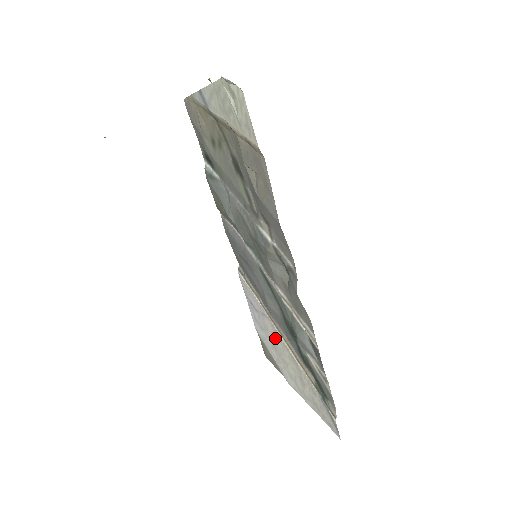
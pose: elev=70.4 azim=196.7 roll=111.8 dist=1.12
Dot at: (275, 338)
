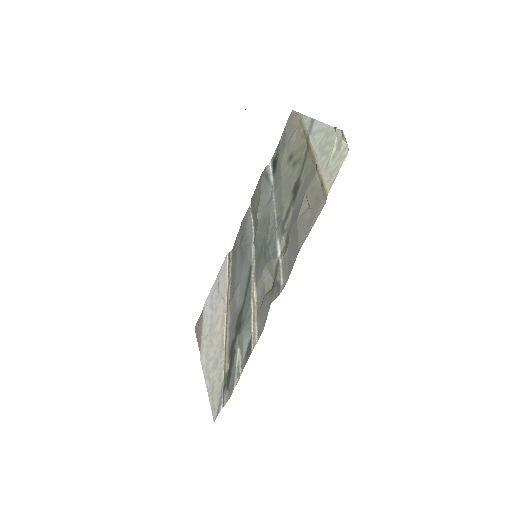
Dot at: (218, 321)
